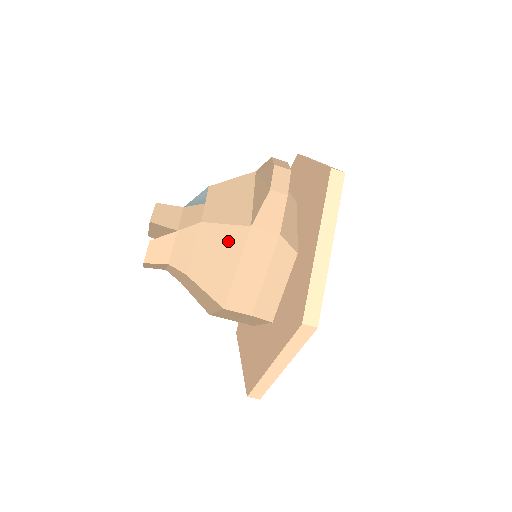
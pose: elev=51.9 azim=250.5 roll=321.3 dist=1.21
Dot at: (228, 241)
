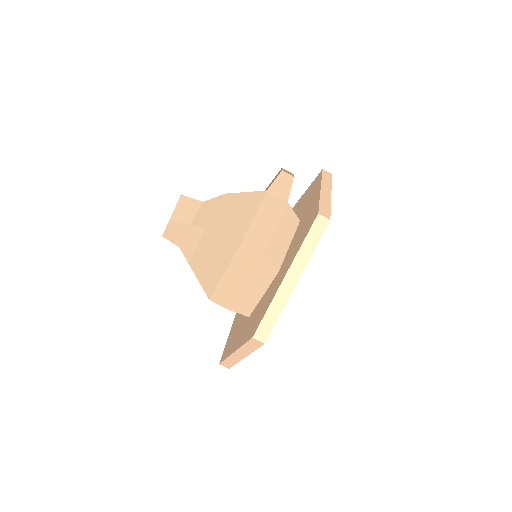
Dot at: (247, 201)
